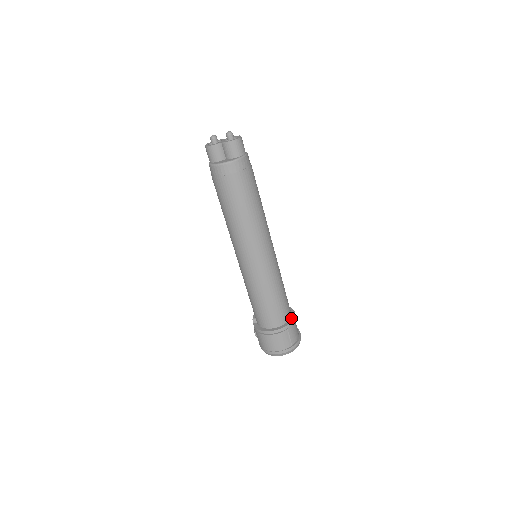
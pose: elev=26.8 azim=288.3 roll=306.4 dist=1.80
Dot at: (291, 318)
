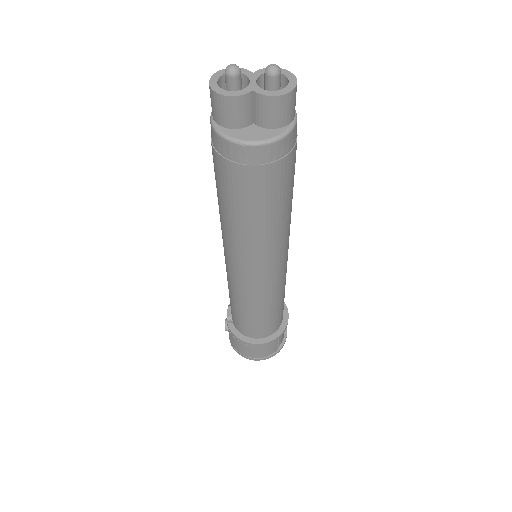
Dot at: (284, 320)
